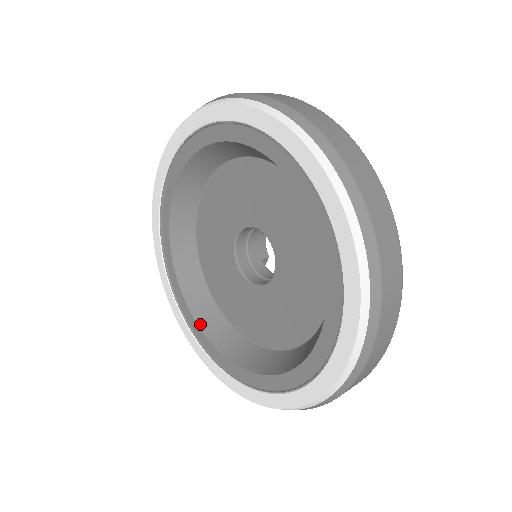
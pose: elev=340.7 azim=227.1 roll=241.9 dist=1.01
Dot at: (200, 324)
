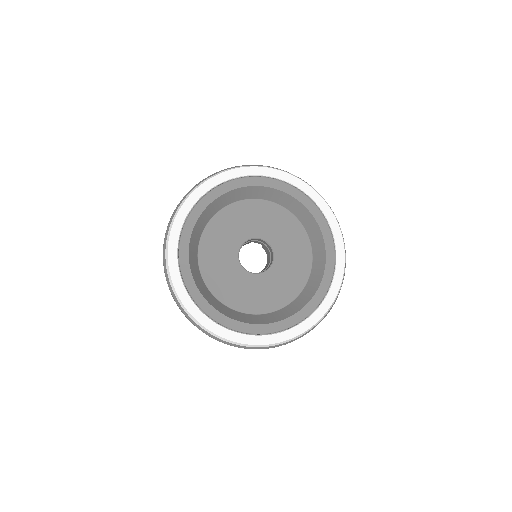
Dot at: (235, 319)
